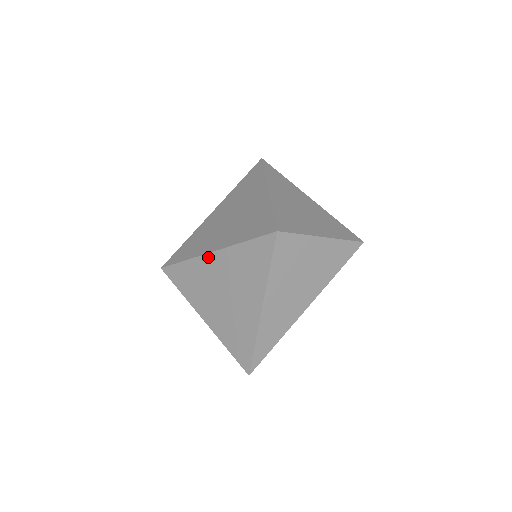
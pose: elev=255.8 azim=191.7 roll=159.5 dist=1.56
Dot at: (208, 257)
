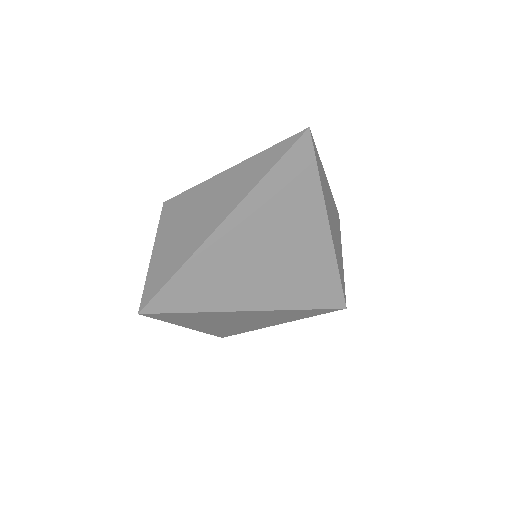
Dot at: (244, 313)
